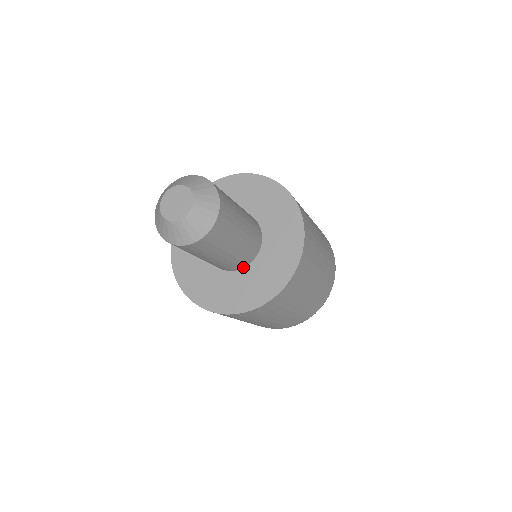
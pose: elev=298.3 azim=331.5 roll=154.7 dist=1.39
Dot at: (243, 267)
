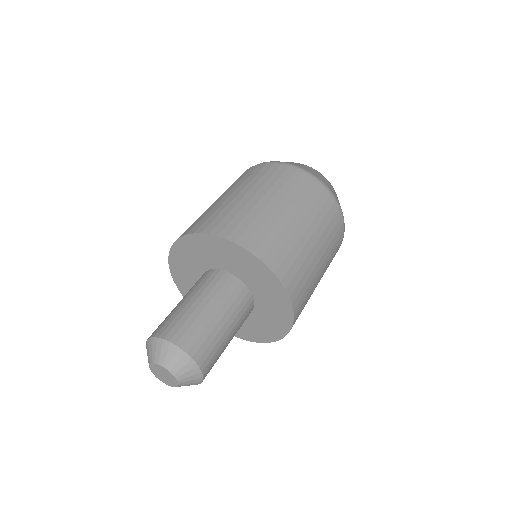
Dot at: occluded
